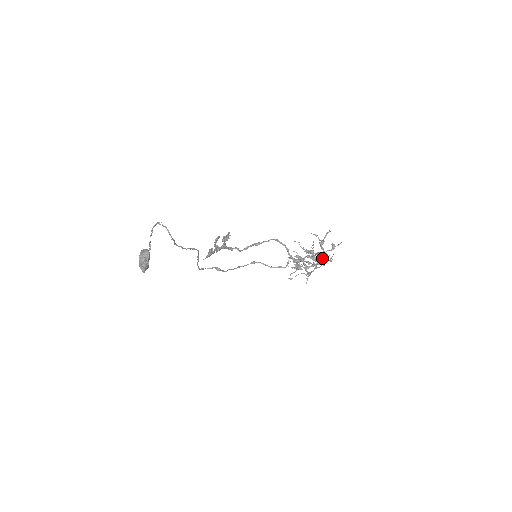
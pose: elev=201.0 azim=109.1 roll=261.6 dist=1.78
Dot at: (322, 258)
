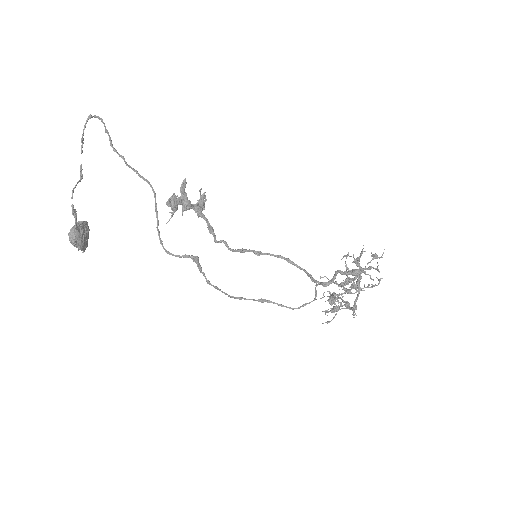
Dot at: occluded
